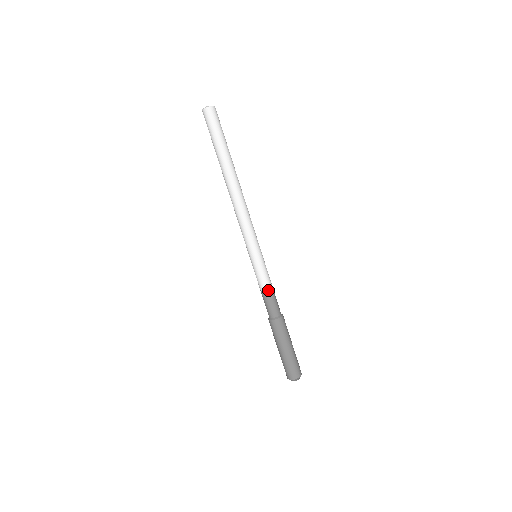
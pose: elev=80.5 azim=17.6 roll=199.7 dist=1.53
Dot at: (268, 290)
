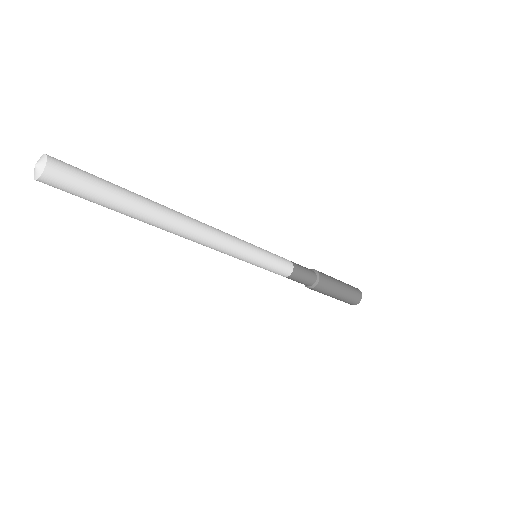
Dot at: (286, 277)
